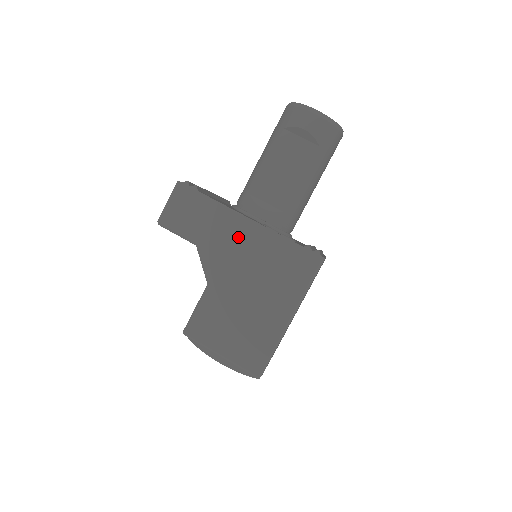
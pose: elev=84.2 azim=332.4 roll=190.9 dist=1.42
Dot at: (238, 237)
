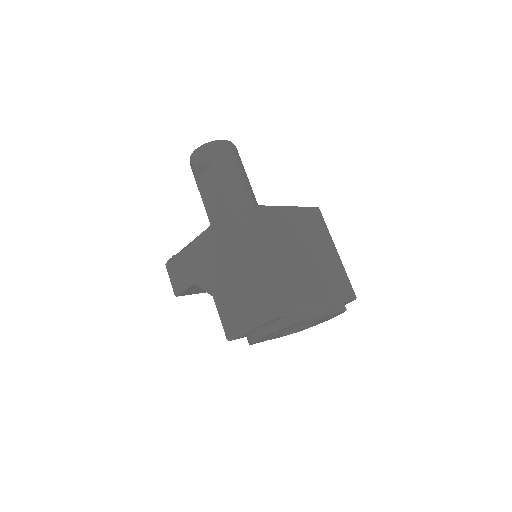
Dot at: (201, 253)
